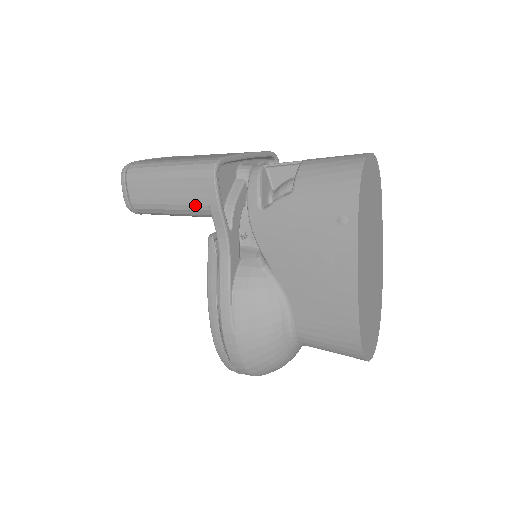
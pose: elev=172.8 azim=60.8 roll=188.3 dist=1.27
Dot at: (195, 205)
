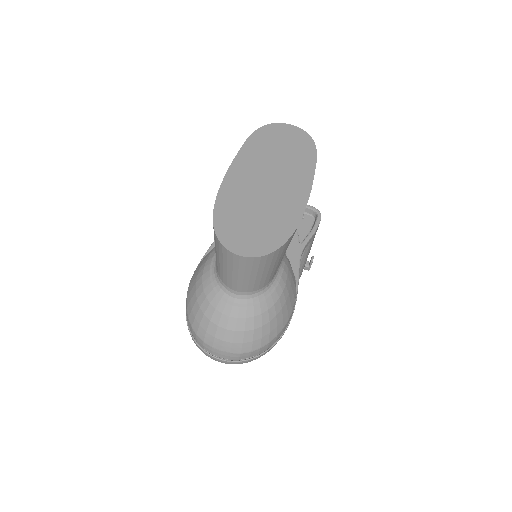
Dot at: occluded
